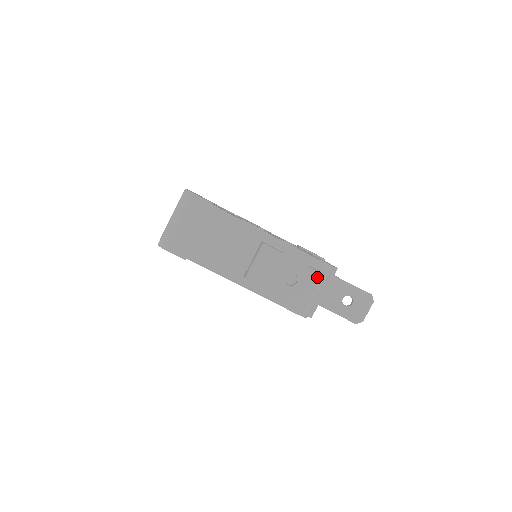
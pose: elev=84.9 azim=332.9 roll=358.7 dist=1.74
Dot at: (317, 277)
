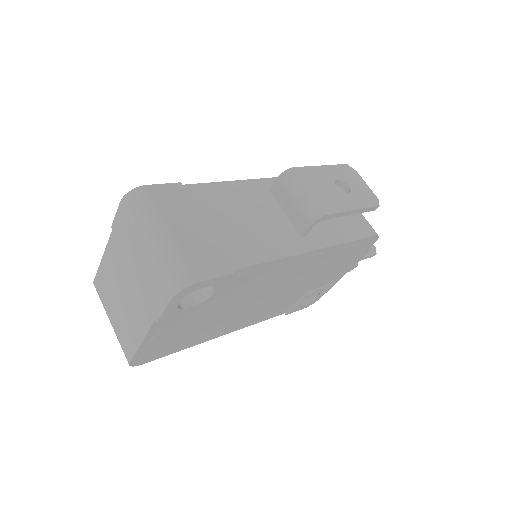
Dot at: (351, 170)
